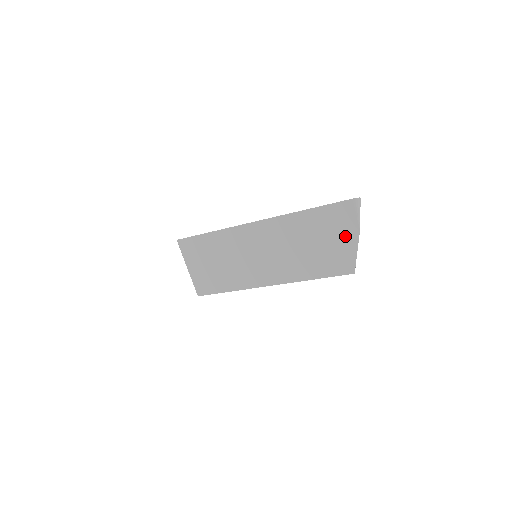
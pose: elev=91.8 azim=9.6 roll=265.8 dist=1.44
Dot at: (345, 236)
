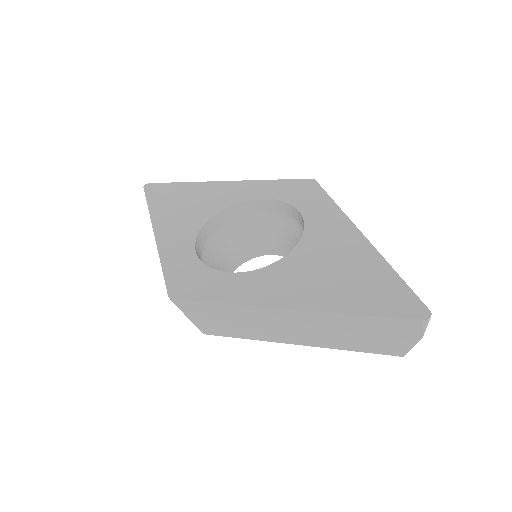
Dot at: (402, 338)
